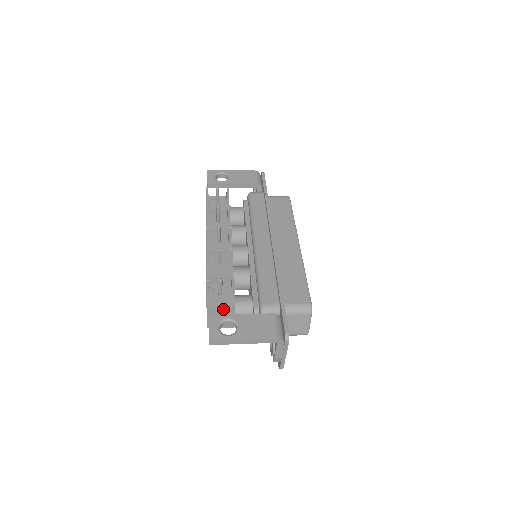
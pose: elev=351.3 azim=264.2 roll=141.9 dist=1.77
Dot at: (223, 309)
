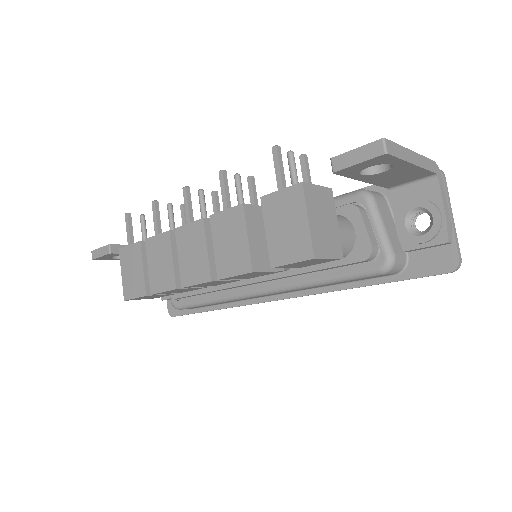
Dot at: (321, 197)
